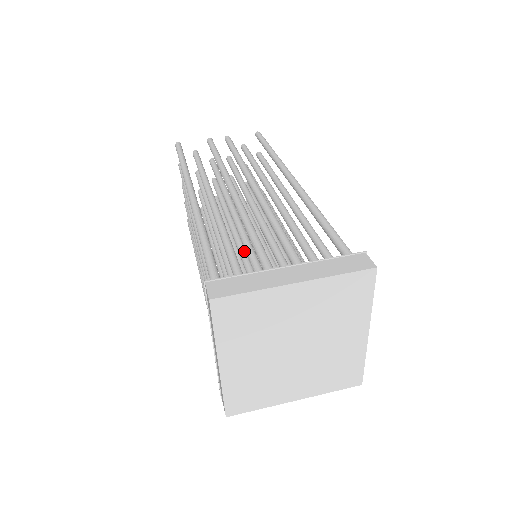
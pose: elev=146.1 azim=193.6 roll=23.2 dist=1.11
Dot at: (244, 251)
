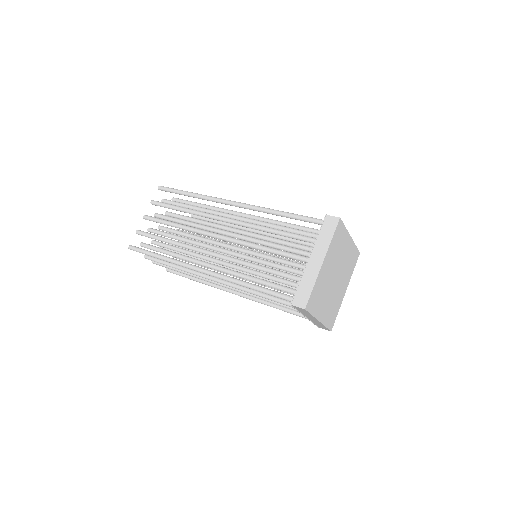
Dot at: (250, 250)
